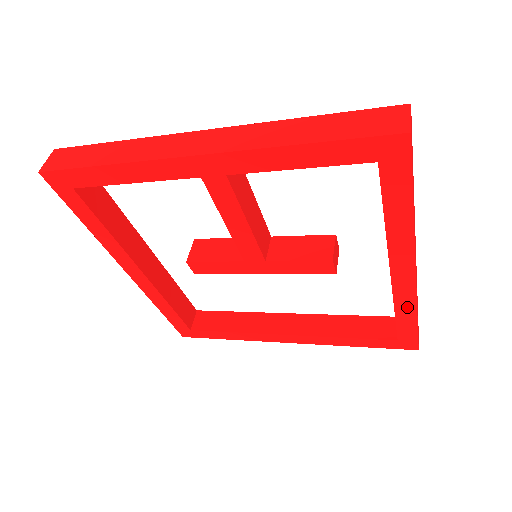
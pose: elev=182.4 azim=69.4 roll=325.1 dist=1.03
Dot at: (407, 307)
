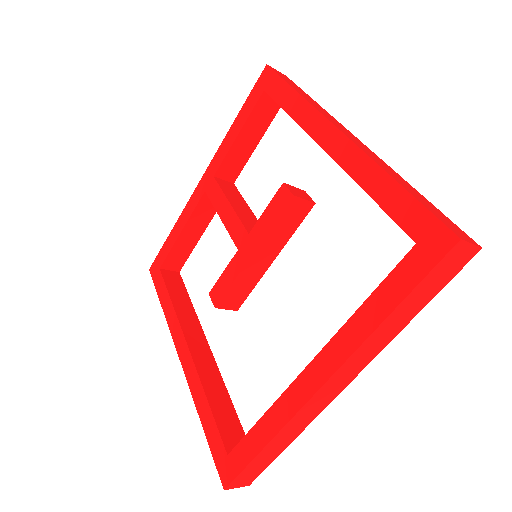
Dot at: (369, 173)
